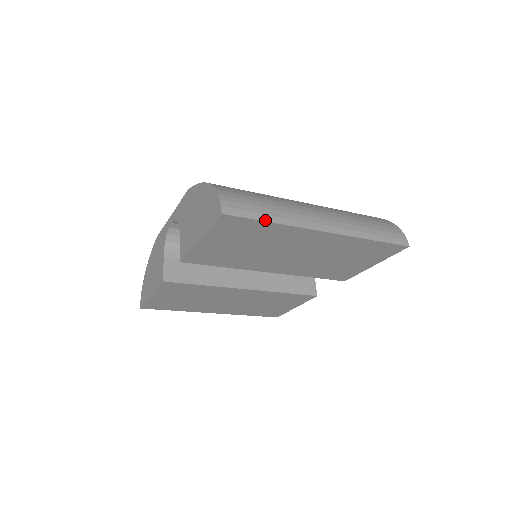
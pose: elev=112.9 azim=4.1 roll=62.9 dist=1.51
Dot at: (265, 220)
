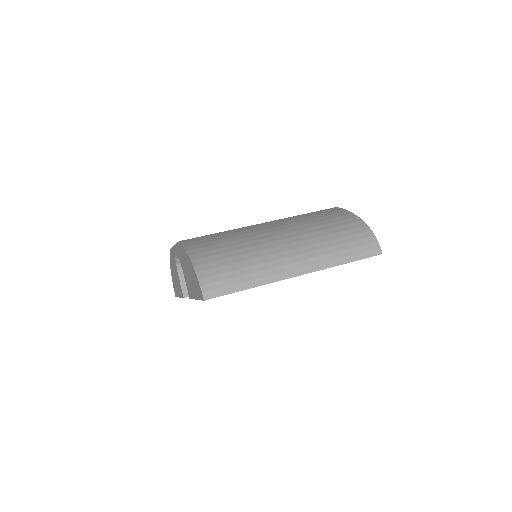
Dot at: (242, 289)
